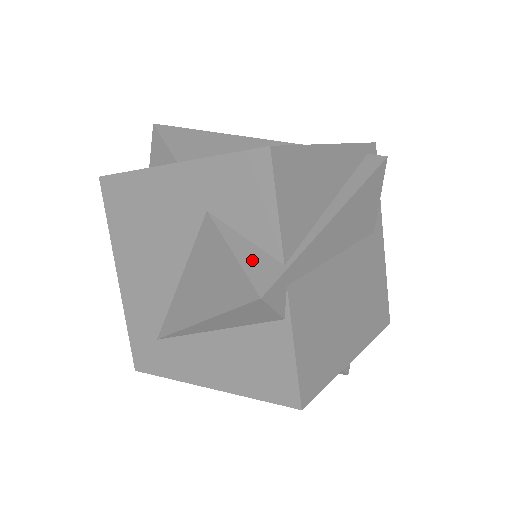
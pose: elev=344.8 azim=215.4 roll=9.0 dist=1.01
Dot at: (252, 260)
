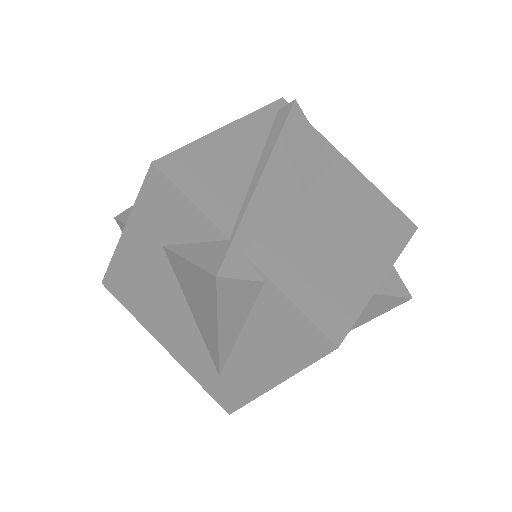
Dot at: (203, 255)
